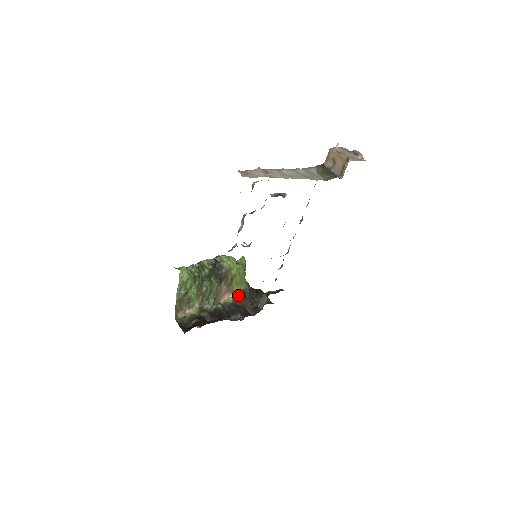
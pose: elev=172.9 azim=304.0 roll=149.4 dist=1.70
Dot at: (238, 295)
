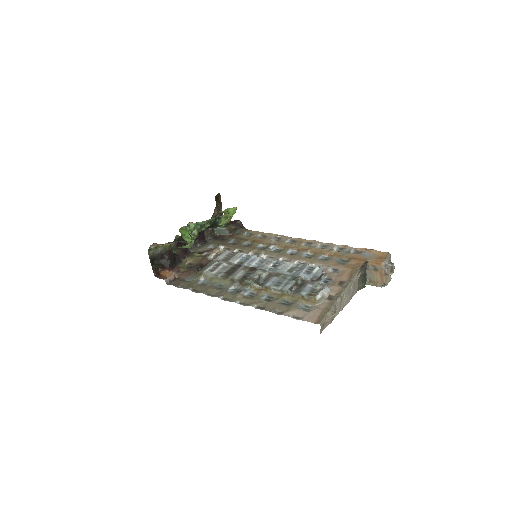
Dot at: occluded
